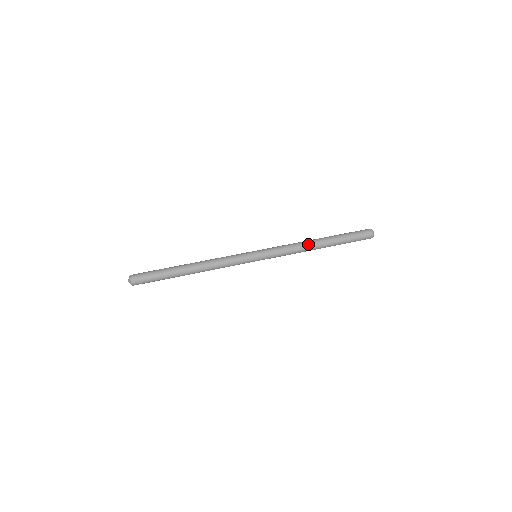
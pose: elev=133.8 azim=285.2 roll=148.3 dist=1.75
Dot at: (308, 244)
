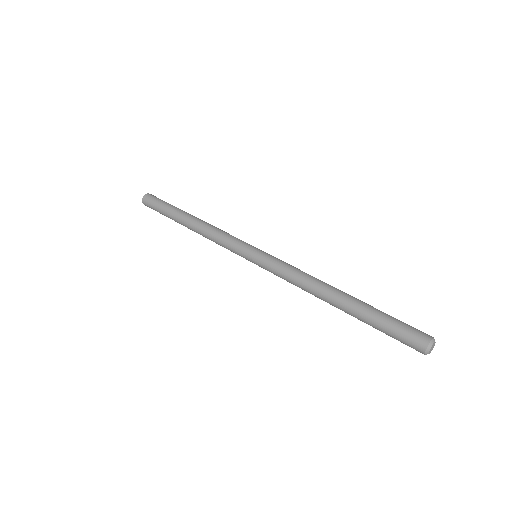
Dot at: (316, 289)
